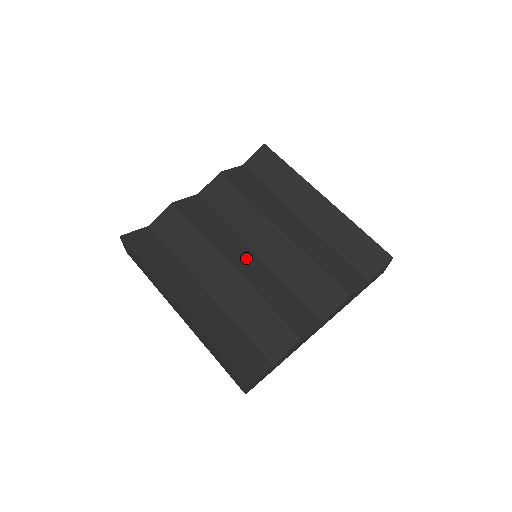
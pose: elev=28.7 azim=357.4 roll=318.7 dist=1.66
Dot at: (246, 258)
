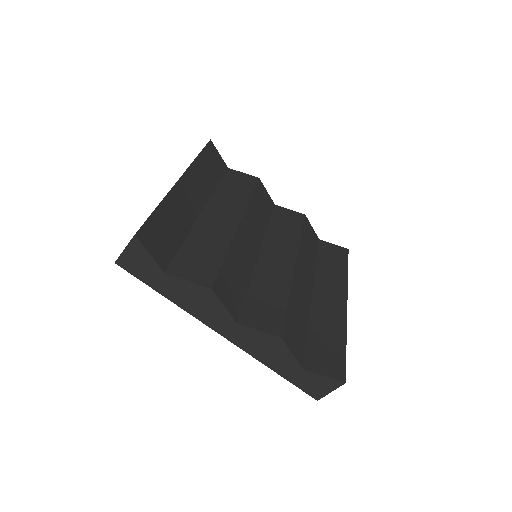
Dot at: (252, 240)
